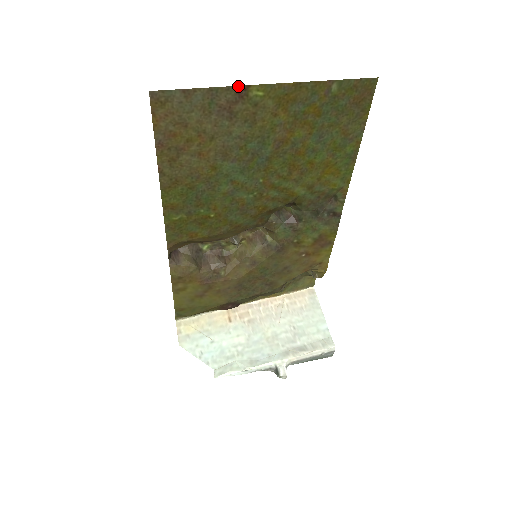
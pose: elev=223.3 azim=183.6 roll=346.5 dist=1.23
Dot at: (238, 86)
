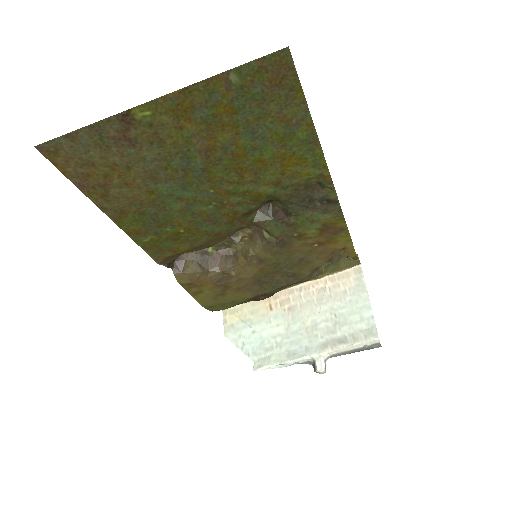
Dot at: (117, 114)
